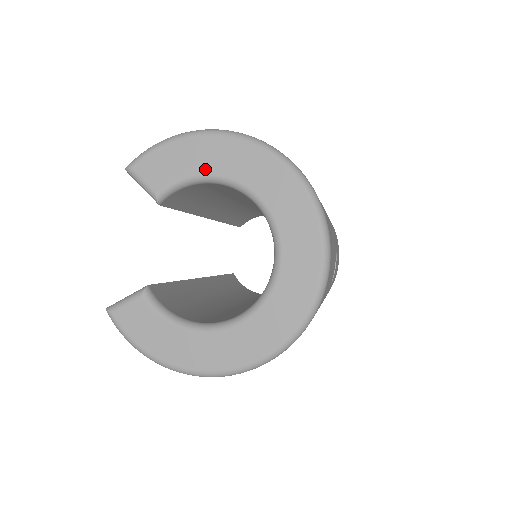
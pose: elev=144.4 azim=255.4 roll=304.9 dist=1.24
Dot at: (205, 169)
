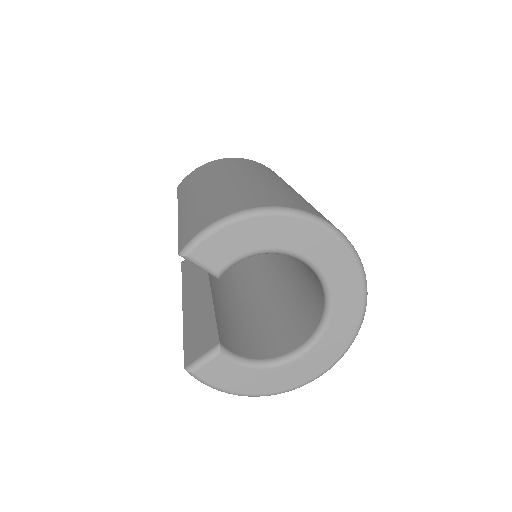
Dot at: (261, 246)
